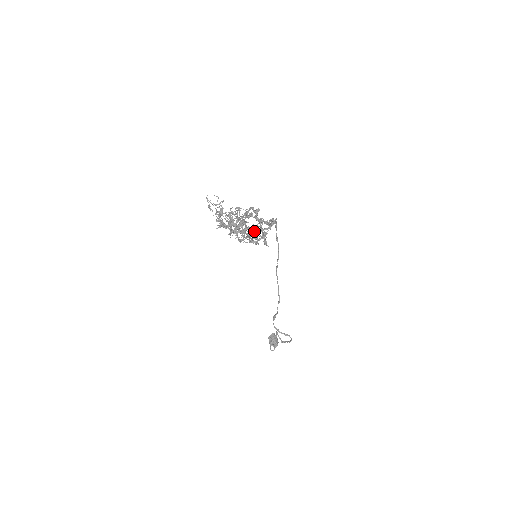
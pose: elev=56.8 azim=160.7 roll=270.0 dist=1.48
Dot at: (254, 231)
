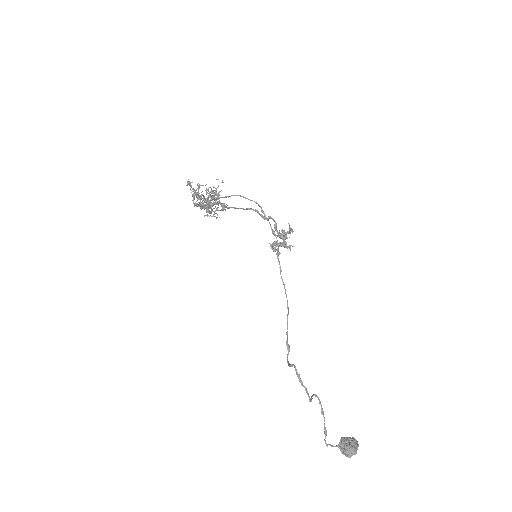
Dot at: (209, 194)
